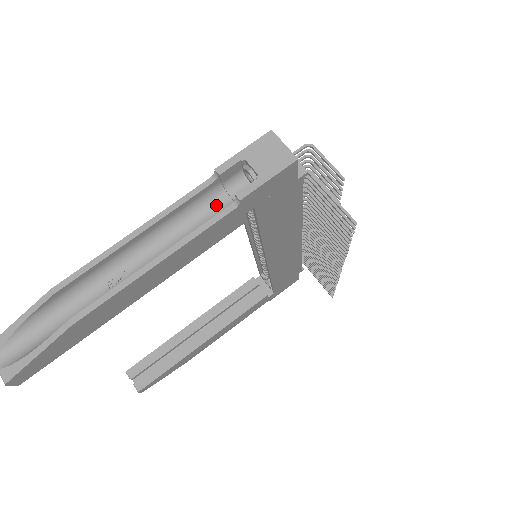
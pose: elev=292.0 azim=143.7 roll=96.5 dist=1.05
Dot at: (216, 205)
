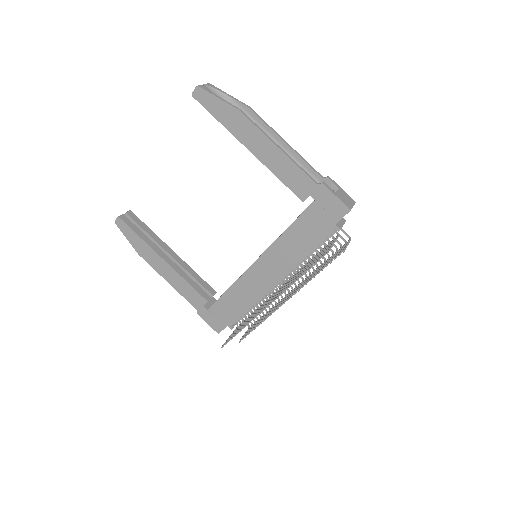
Dot at: occluded
